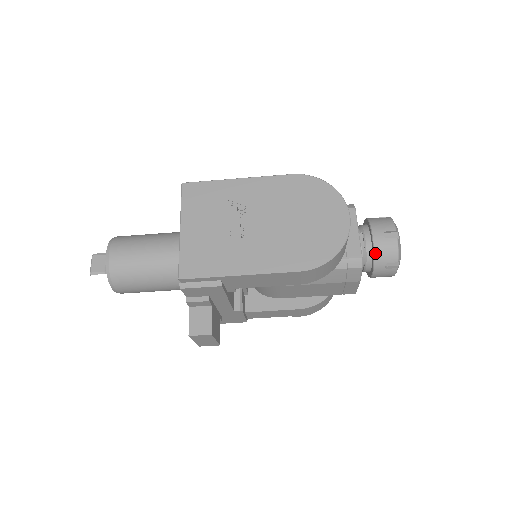
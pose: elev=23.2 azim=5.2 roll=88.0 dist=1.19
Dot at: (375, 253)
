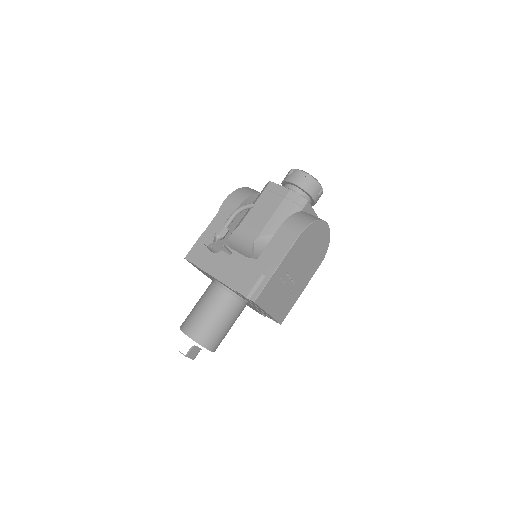
Dot at: occluded
